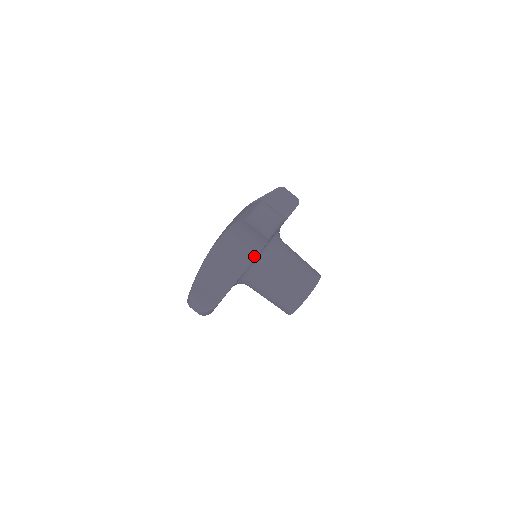
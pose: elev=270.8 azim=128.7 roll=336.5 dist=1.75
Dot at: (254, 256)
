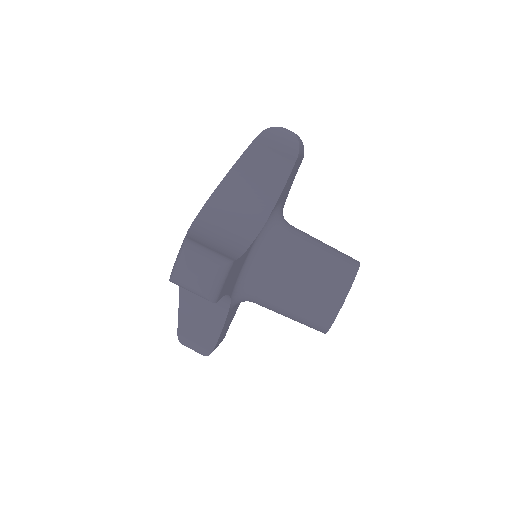
Dot at: (272, 205)
